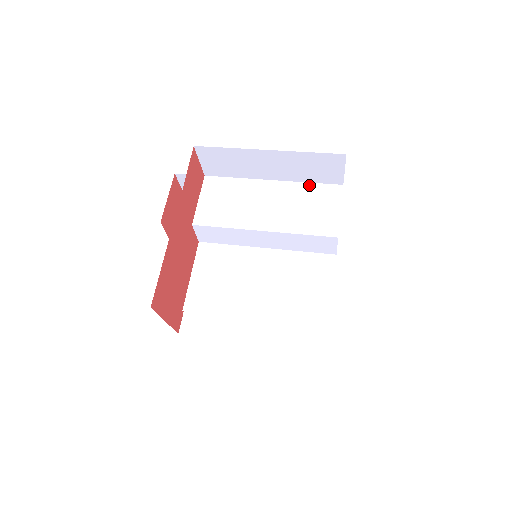
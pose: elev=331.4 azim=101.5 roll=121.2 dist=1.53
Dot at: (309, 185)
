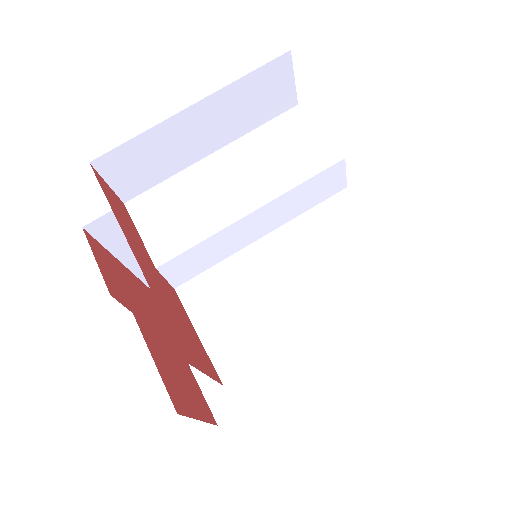
Dot at: (260, 130)
